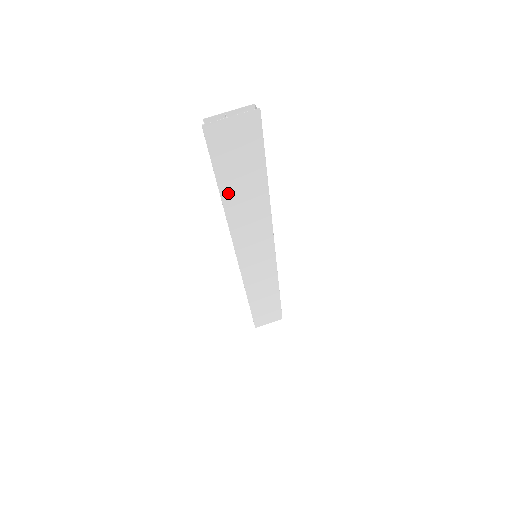
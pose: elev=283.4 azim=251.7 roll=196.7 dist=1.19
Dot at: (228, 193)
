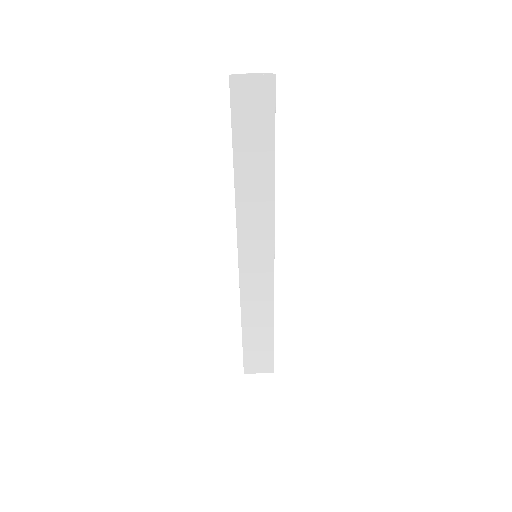
Dot at: (240, 159)
